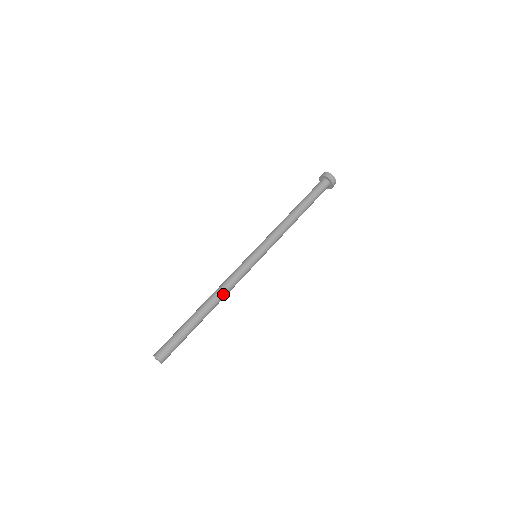
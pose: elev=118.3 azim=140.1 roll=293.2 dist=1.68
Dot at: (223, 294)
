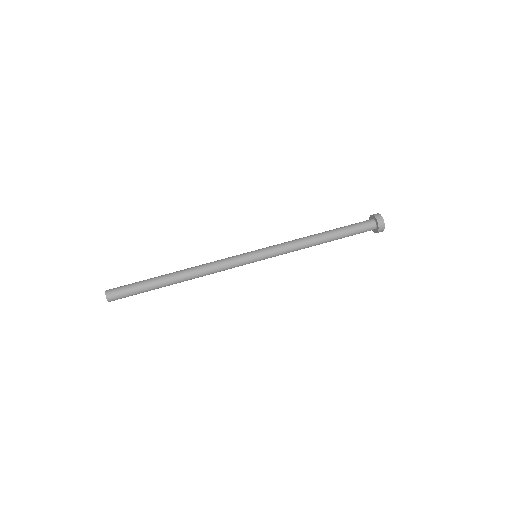
Dot at: (202, 276)
